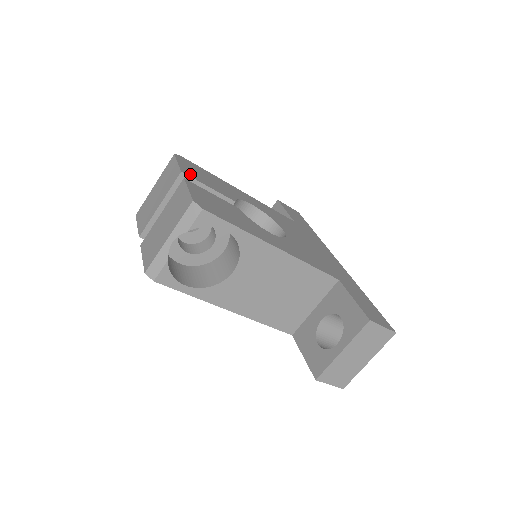
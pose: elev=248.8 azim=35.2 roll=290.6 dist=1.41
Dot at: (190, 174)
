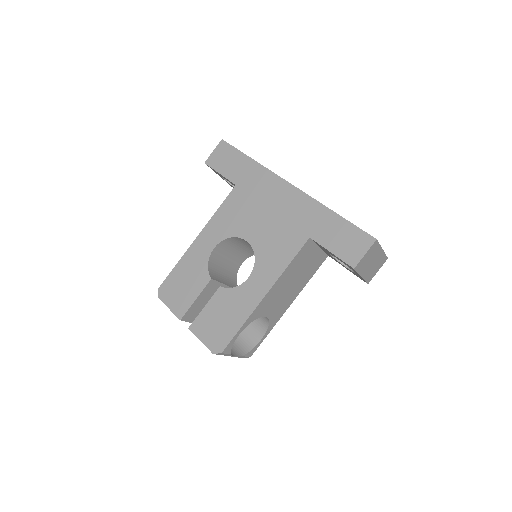
Dot at: (182, 310)
